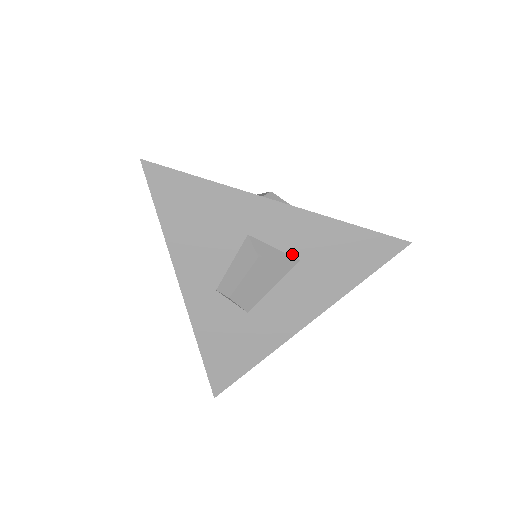
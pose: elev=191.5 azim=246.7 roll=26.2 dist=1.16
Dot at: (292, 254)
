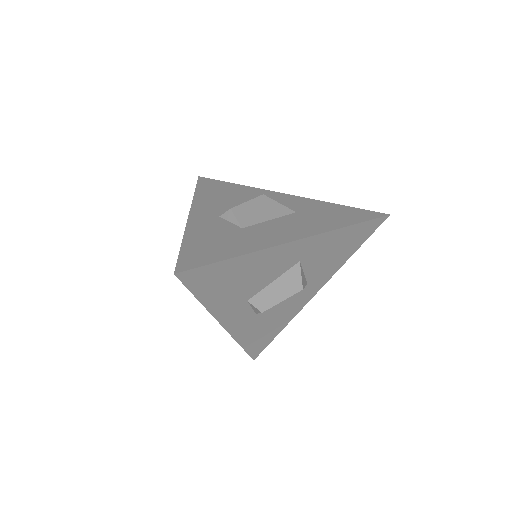
Dot at: (290, 210)
